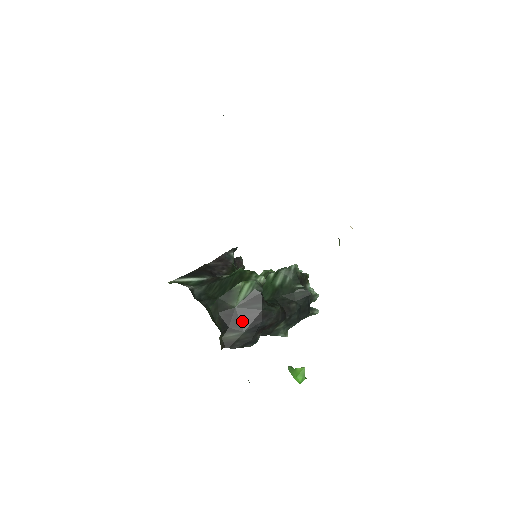
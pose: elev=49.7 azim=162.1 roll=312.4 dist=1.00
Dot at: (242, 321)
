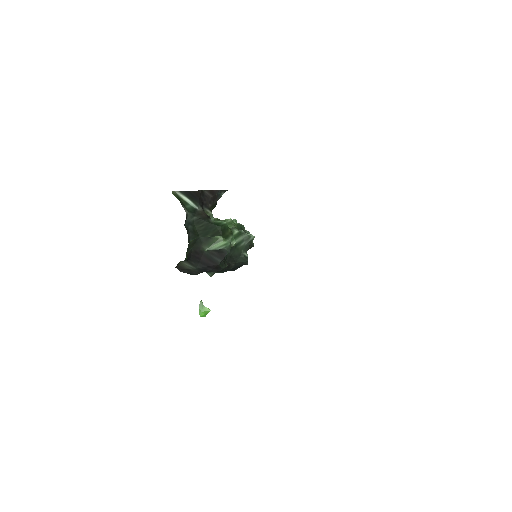
Dot at: (201, 262)
